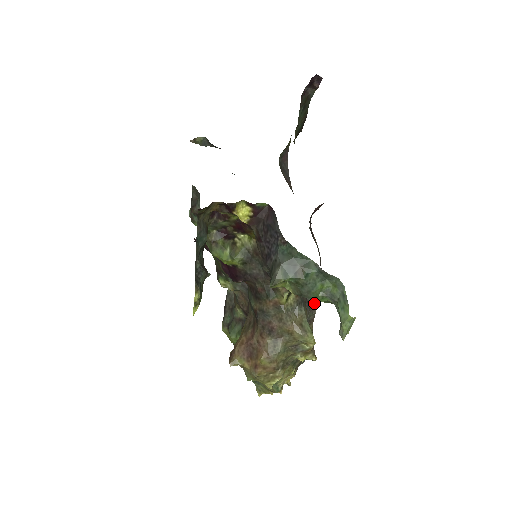
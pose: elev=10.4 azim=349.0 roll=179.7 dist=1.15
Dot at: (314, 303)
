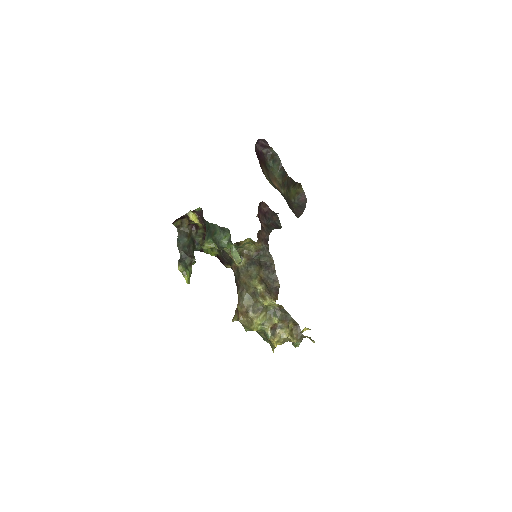
Dot at: (273, 266)
